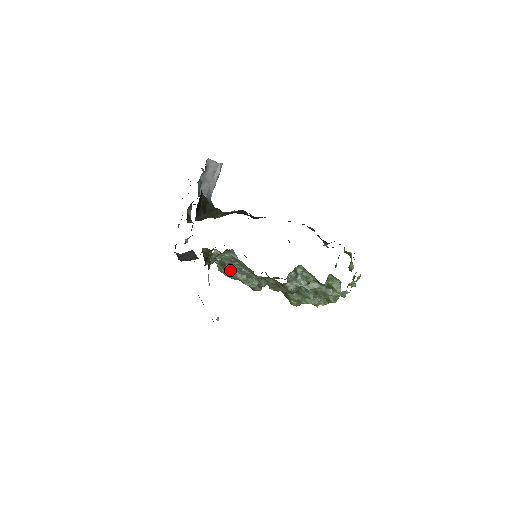
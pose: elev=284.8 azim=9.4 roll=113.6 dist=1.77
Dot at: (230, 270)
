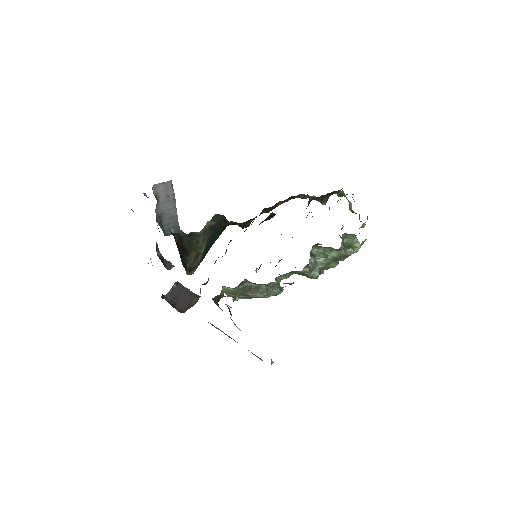
Dot at: (245, 295)
